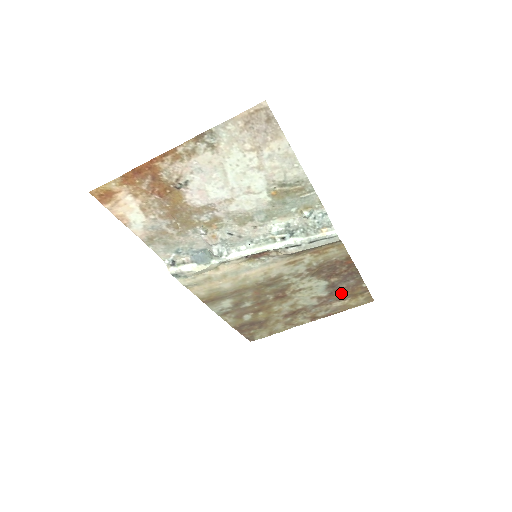
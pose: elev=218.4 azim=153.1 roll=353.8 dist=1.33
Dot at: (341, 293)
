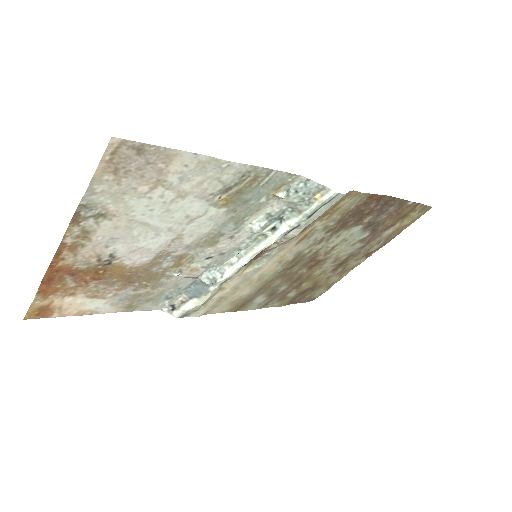
Dot at: (385, 223)
